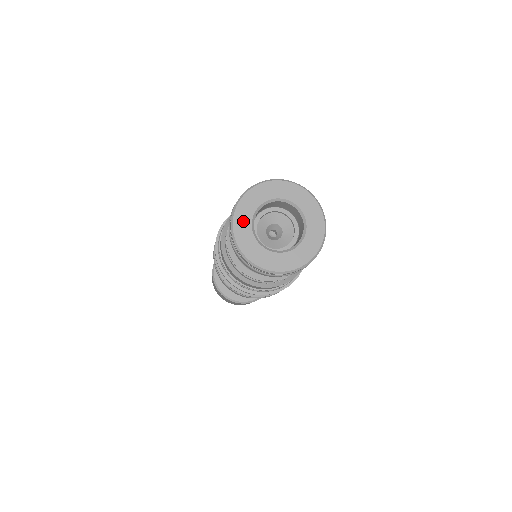
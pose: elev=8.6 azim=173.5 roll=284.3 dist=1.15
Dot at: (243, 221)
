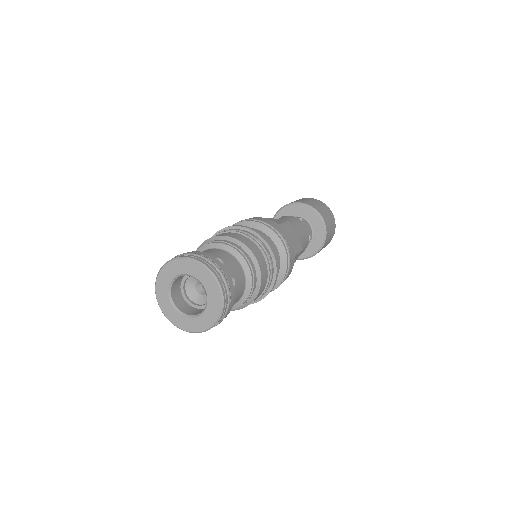
Dot at: (169, 311)
